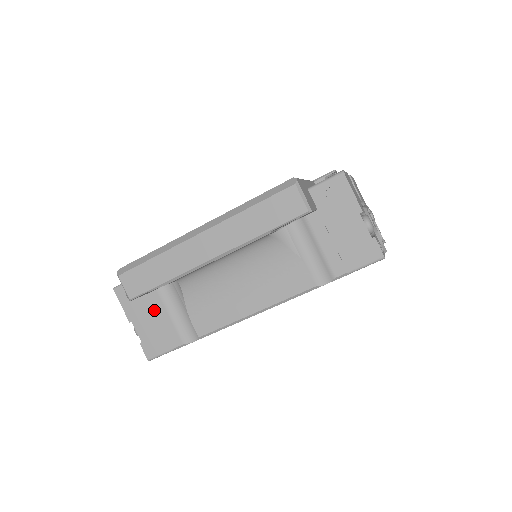
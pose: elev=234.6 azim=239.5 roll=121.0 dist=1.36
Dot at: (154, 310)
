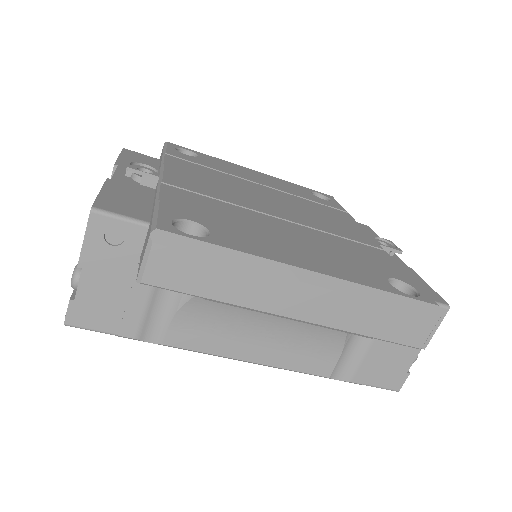
Dot at: (131, 279)
